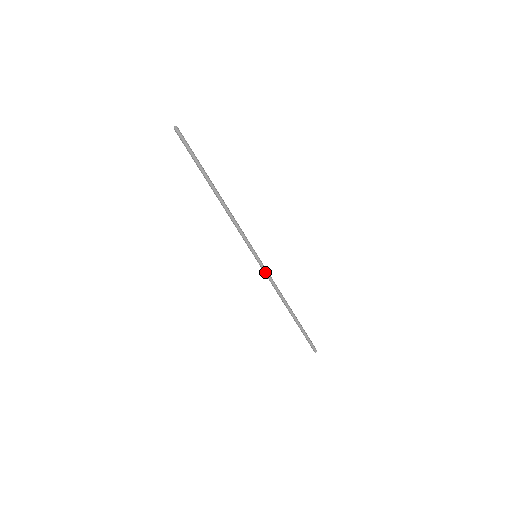
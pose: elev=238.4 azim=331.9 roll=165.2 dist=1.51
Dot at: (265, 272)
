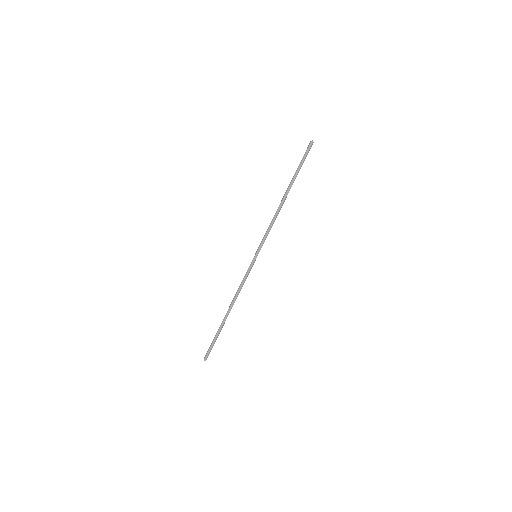
Dot at: (247, 271)
